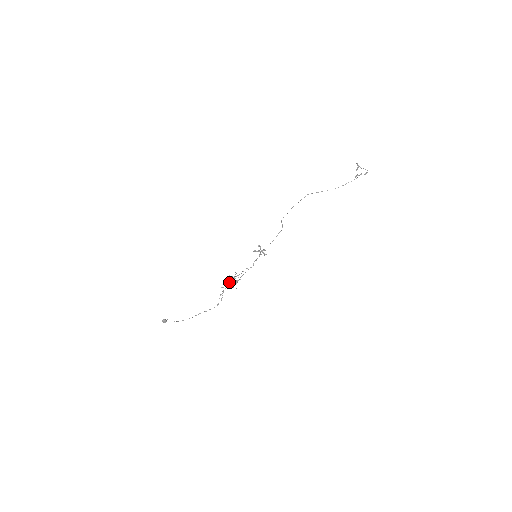
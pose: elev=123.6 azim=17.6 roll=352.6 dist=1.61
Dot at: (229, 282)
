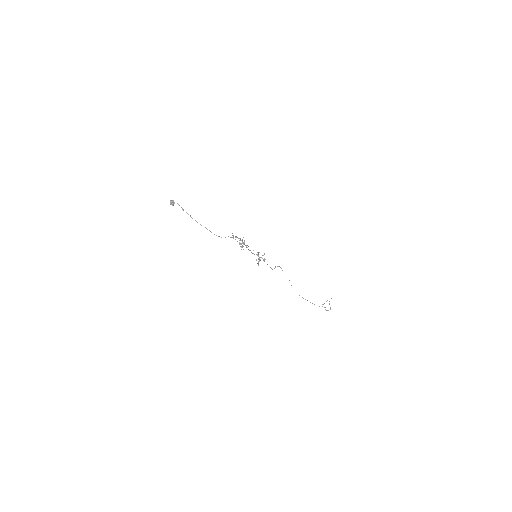
Dot at: occluded
